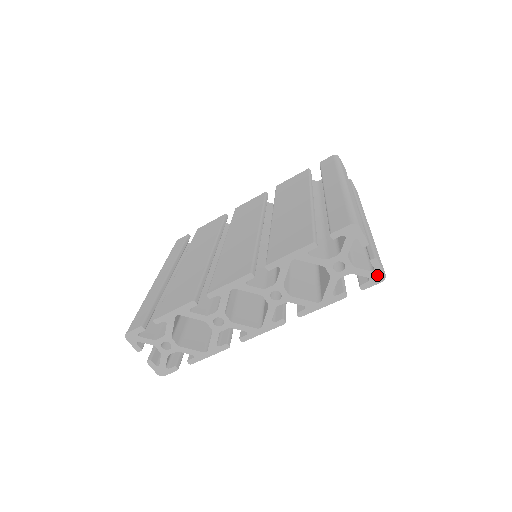
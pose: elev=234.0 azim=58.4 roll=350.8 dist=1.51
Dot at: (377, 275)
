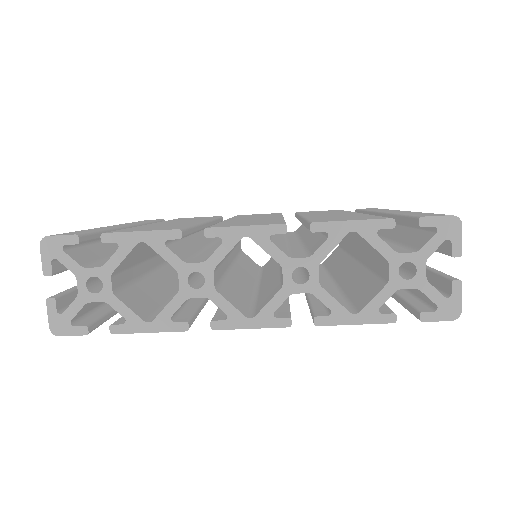
Dot at: (450, 307)
